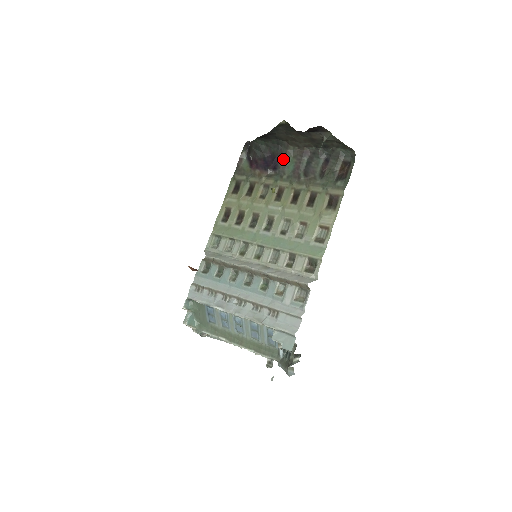
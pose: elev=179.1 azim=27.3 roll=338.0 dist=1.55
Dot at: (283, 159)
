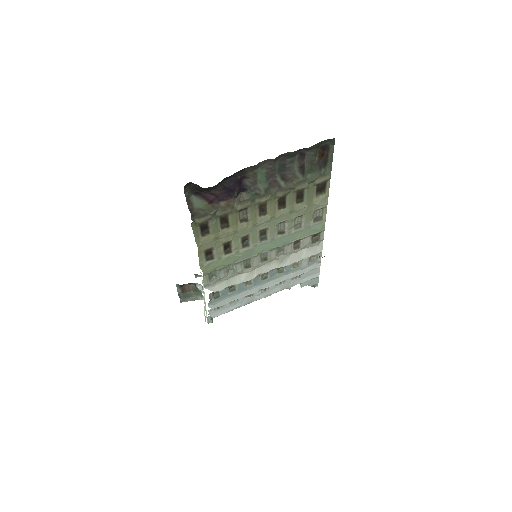
Dot at: (250, 177)
